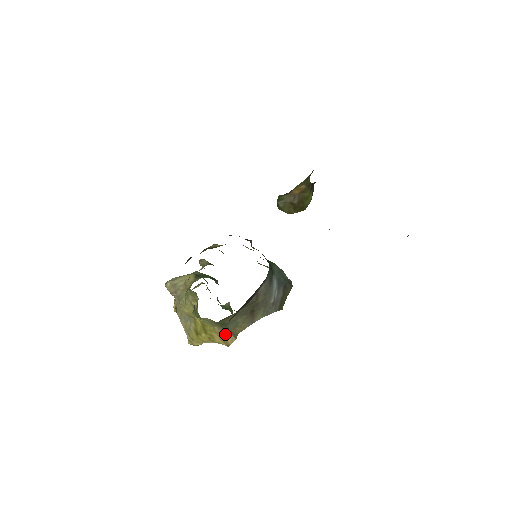
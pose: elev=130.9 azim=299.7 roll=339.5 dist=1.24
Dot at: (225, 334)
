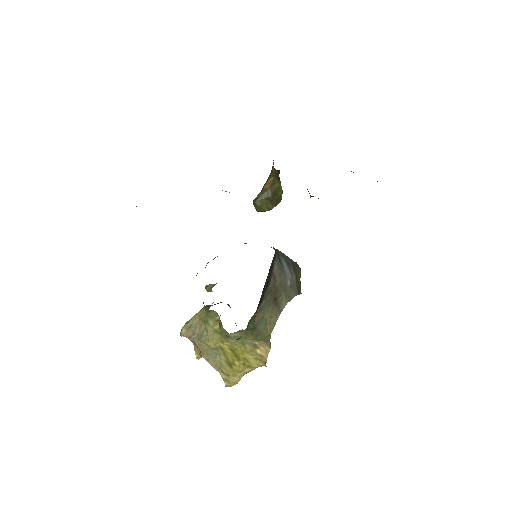
Dot at: (258, 349)
